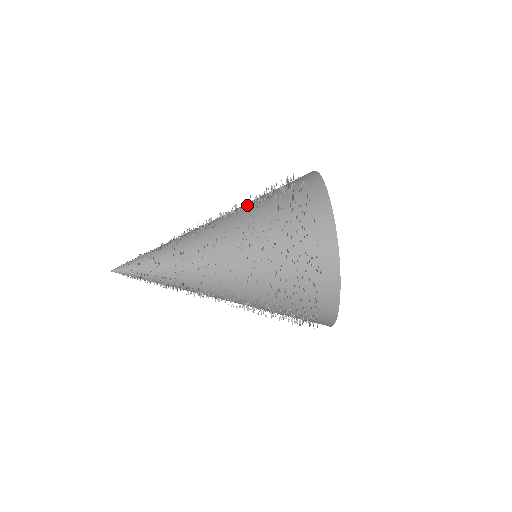
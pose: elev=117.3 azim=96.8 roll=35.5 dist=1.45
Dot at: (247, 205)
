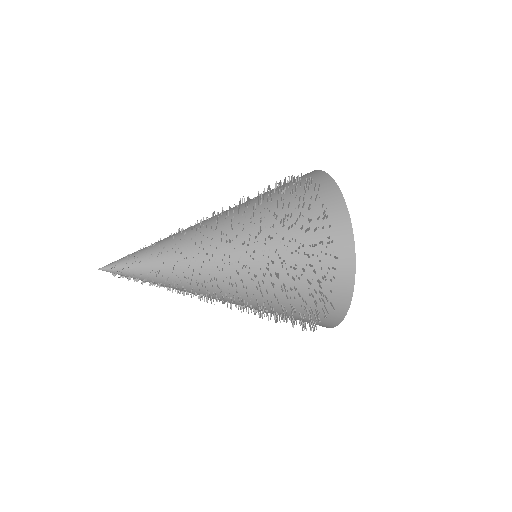
Dot at: occluded
